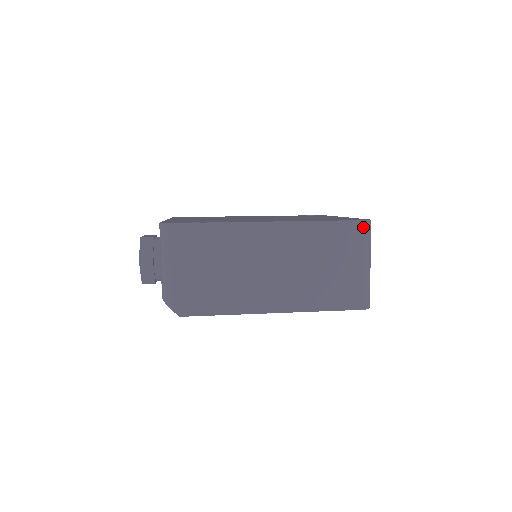
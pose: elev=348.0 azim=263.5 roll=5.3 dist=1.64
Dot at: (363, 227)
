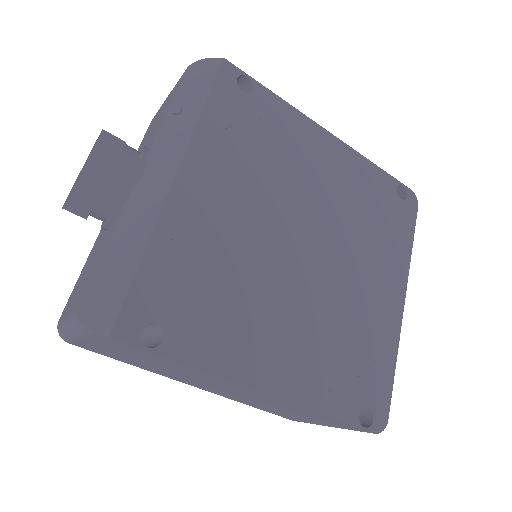
Dot at: occluded
